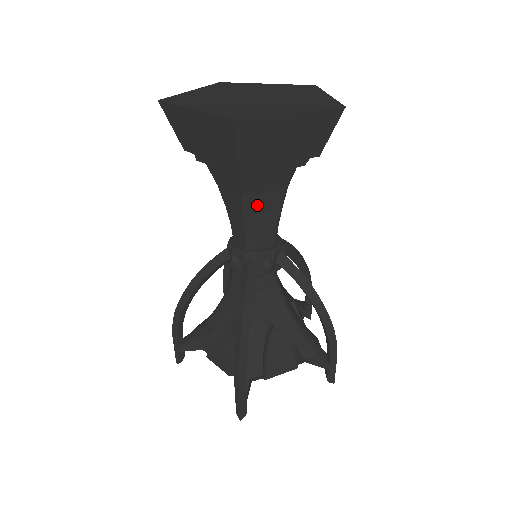
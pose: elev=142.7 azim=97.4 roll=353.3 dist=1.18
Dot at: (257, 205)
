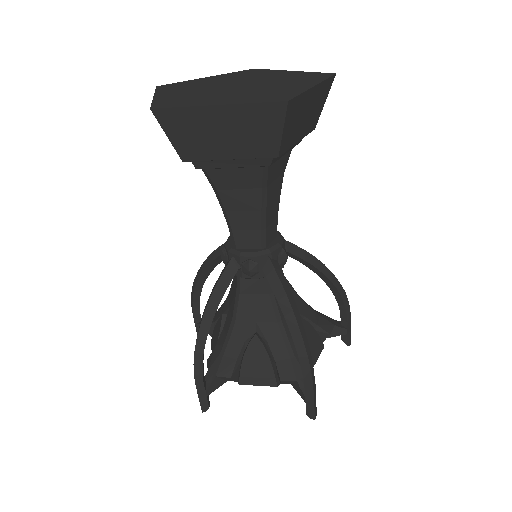
Dot at: (232, 201)
